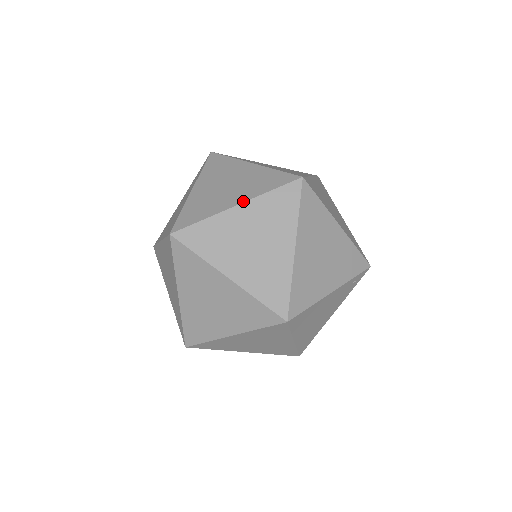
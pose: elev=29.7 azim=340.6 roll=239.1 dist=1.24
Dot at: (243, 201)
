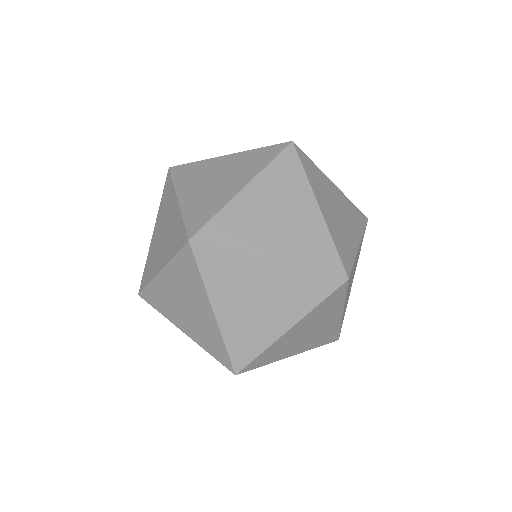
Dot at: (248, 181)
